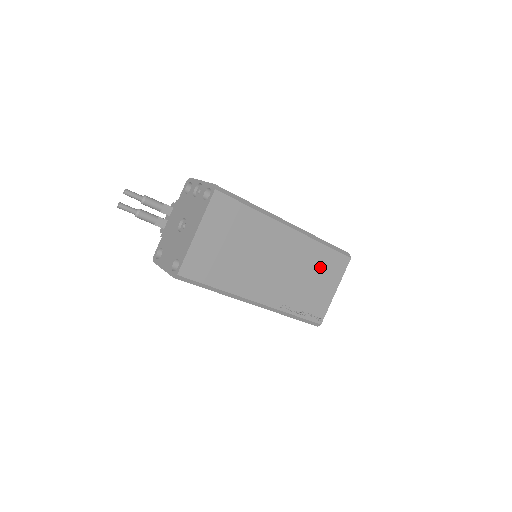
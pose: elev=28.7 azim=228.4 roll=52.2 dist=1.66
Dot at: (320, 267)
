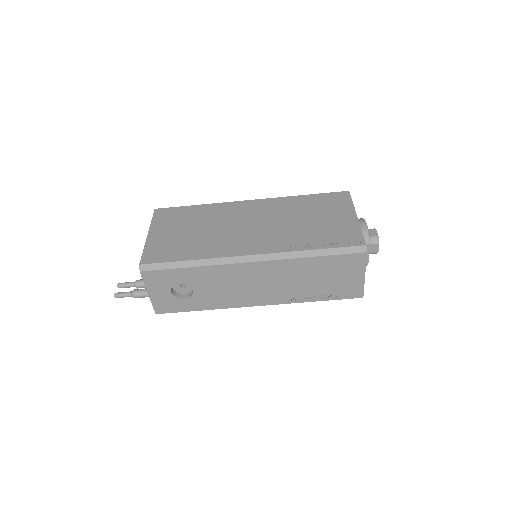
Dot at: (313, 209)
